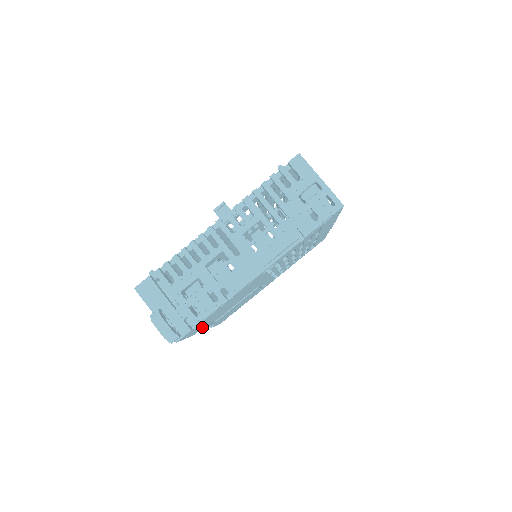
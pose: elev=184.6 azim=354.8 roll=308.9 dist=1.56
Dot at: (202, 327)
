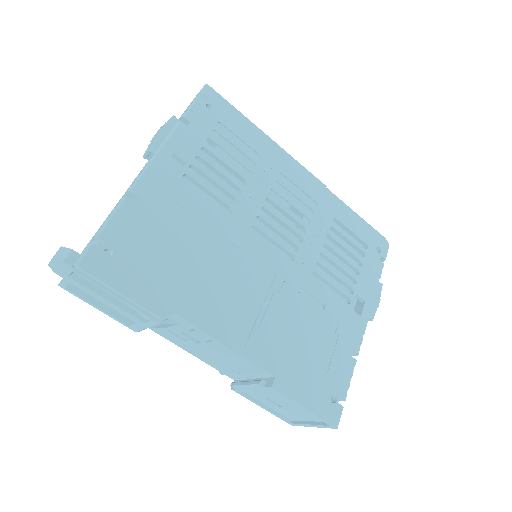
Dot at: (167, 299)
